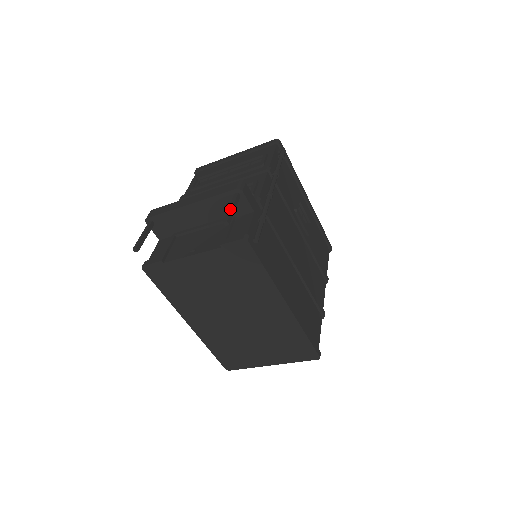
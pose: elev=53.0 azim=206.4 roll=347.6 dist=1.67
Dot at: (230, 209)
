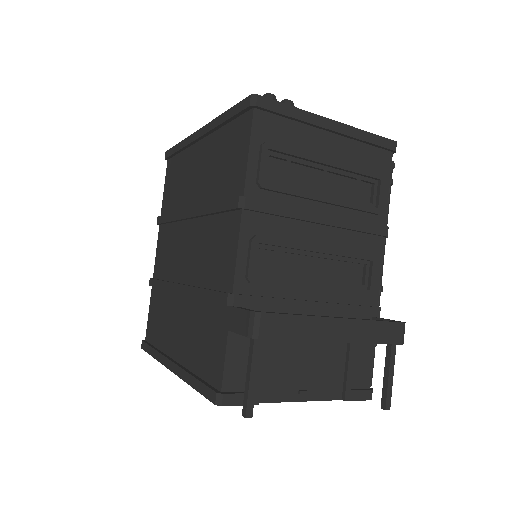
Dot at: (392, 383)
